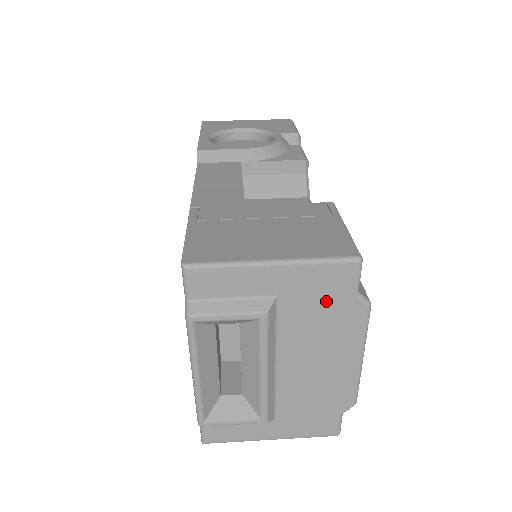
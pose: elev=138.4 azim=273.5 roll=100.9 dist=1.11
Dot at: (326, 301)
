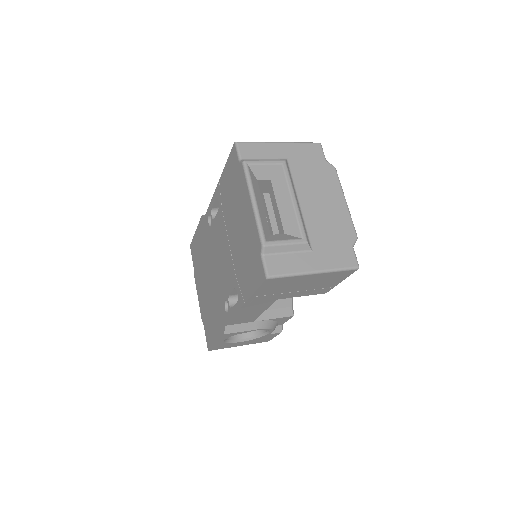
Dot at: (312, 163)
